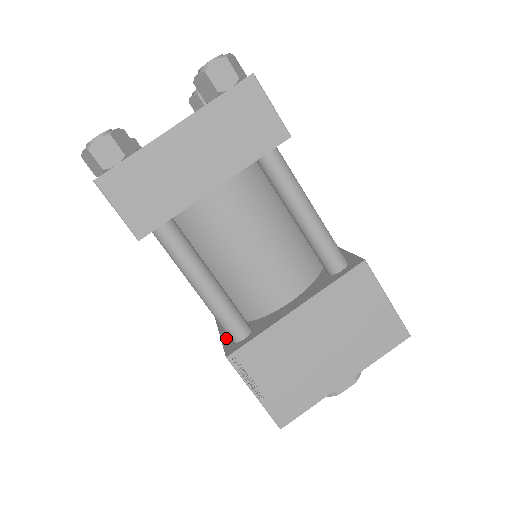
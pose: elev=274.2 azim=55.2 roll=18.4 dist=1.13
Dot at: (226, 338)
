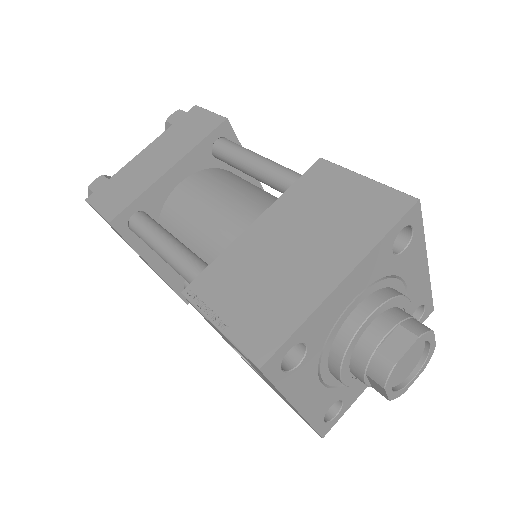
Dot at: occluded
